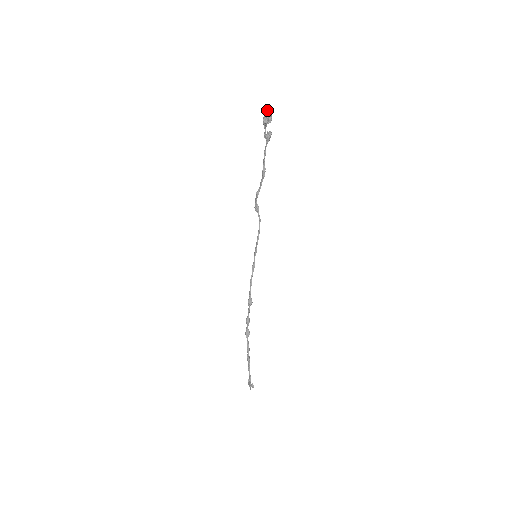
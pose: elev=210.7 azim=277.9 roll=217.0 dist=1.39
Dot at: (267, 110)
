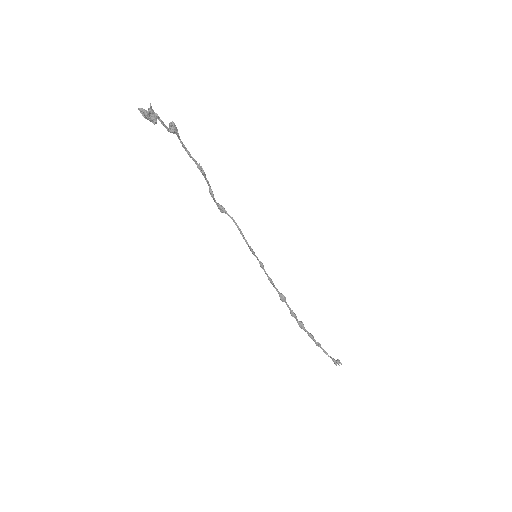
Dot at: (140, 111)
